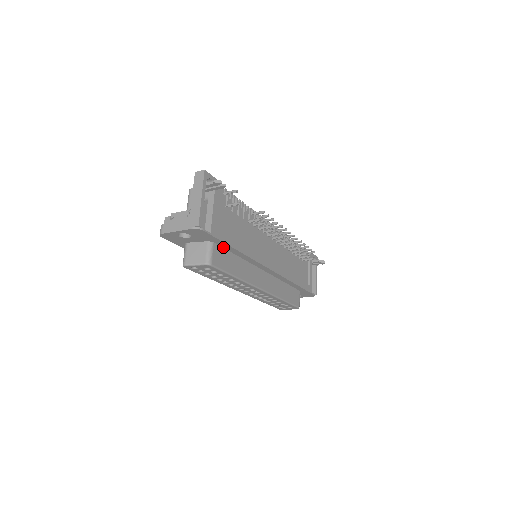
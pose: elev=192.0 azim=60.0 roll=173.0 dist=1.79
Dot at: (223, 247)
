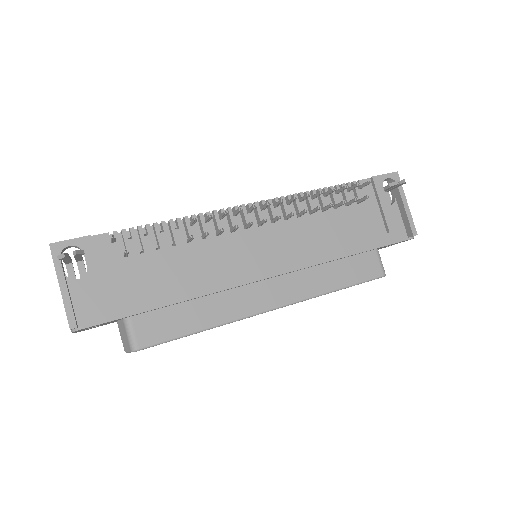
Dot at: (153, 310)
